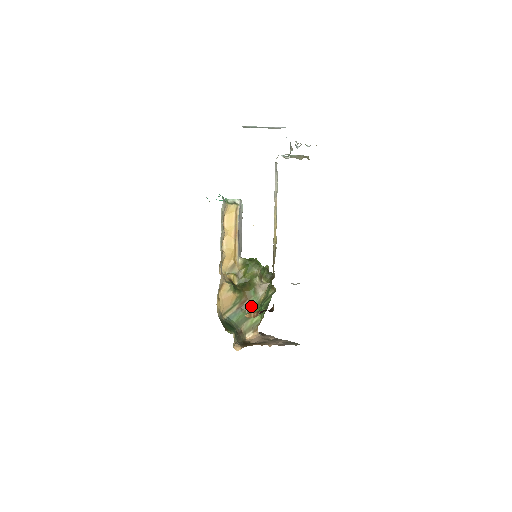
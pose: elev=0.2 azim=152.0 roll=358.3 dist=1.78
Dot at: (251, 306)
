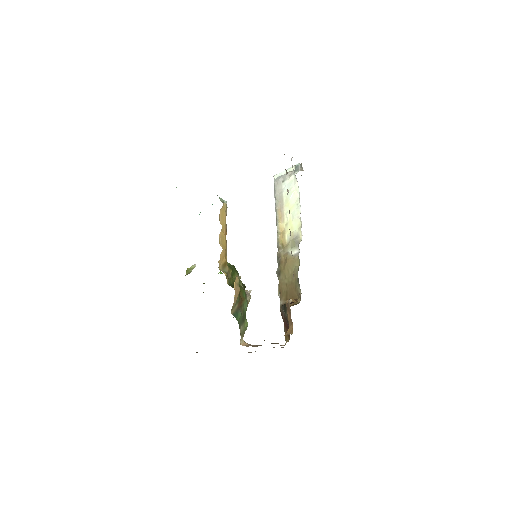
Dot at: (244, 309)
